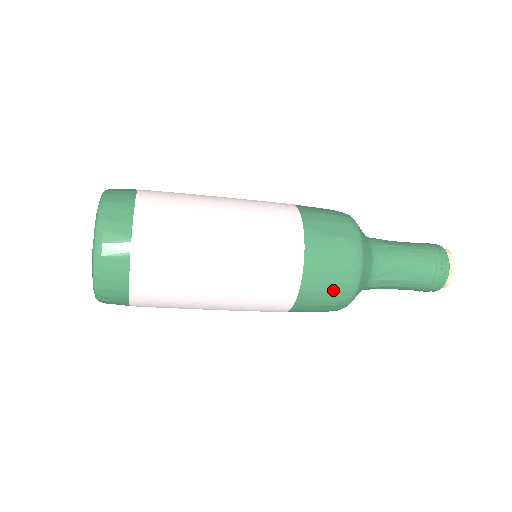
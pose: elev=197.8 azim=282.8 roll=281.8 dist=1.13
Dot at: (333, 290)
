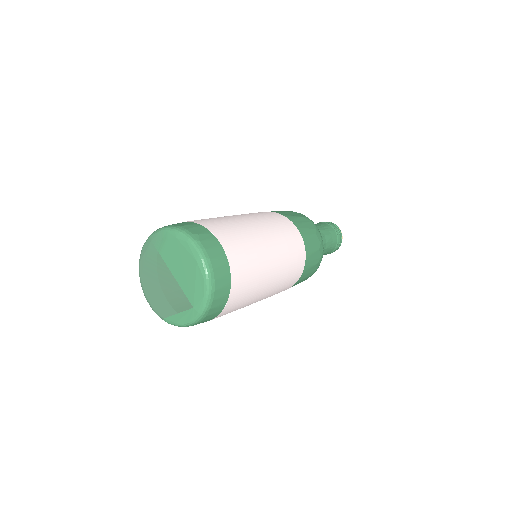
Dot at: (317, 249)
